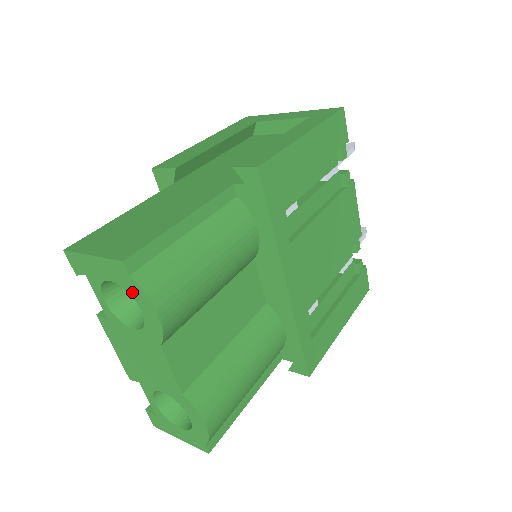
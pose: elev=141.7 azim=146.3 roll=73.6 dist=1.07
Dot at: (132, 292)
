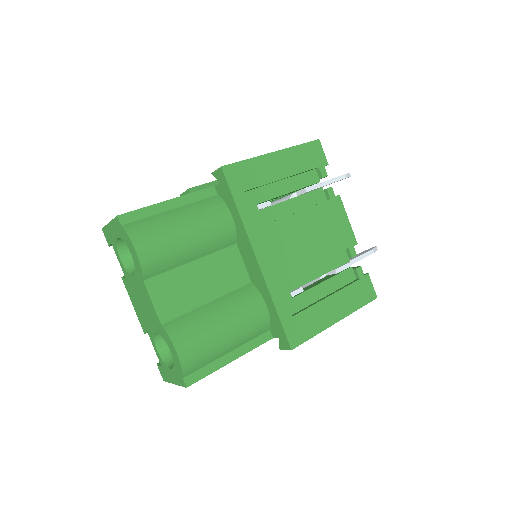
Dot at: (125, 240)
